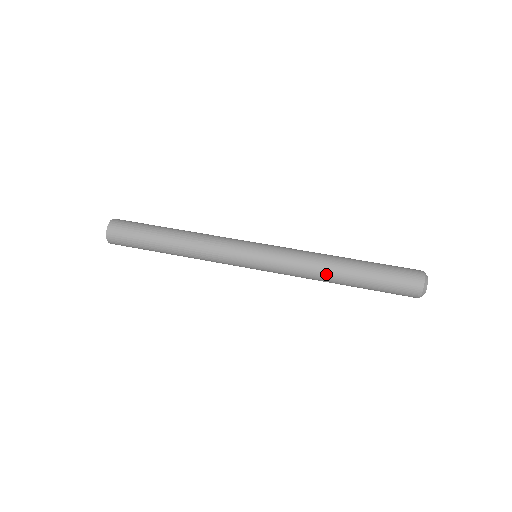
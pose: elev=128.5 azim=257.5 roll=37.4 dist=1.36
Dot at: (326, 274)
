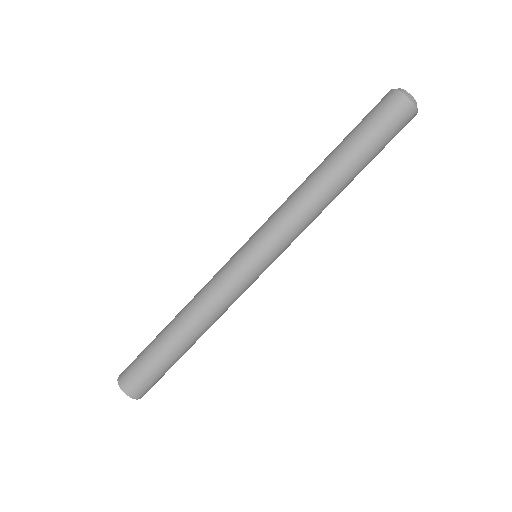
Dot at: occluded
